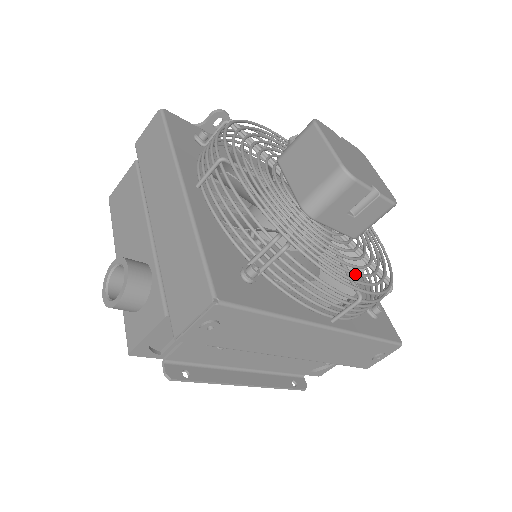
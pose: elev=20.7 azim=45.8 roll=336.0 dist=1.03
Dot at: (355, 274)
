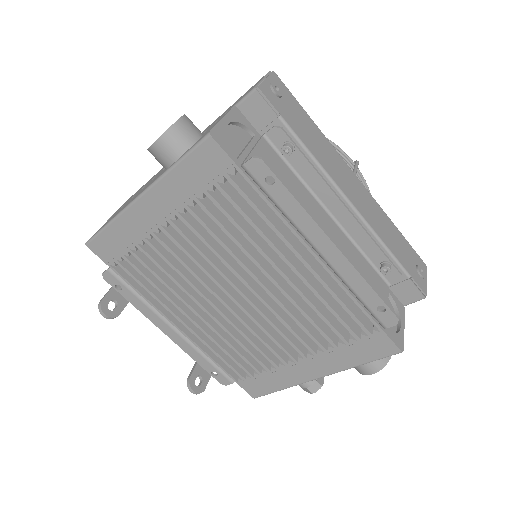
Dot at: occluded
